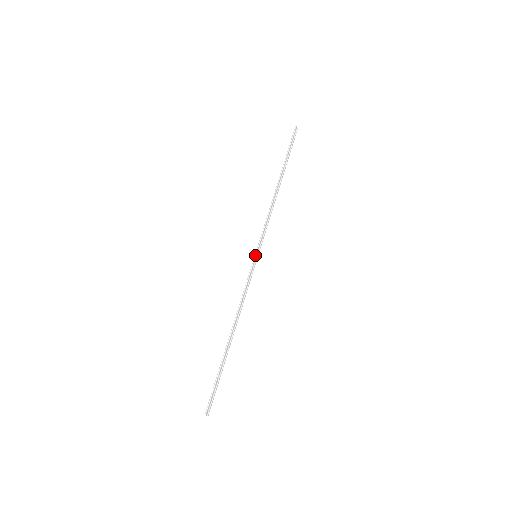
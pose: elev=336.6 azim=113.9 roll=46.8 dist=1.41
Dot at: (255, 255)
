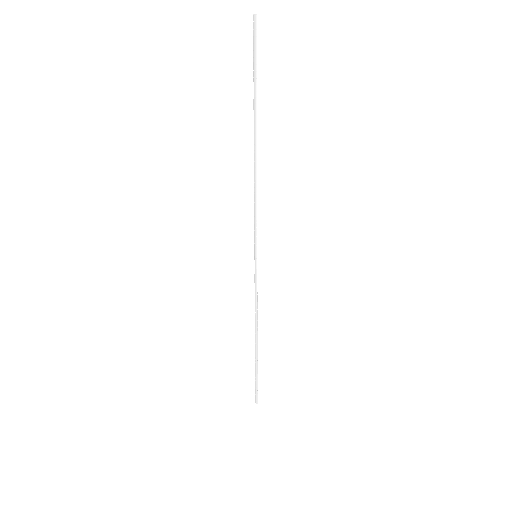
Dot at: (256, 259)
